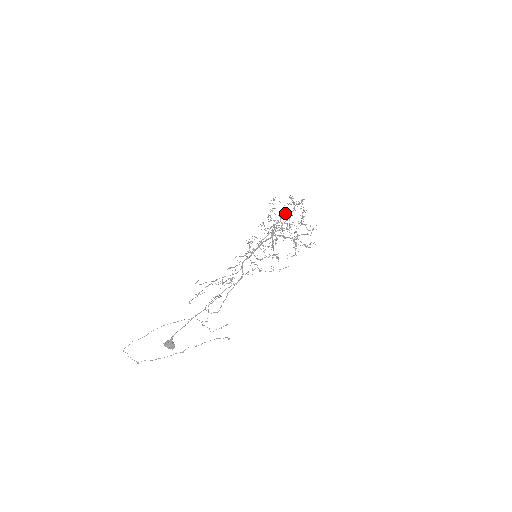
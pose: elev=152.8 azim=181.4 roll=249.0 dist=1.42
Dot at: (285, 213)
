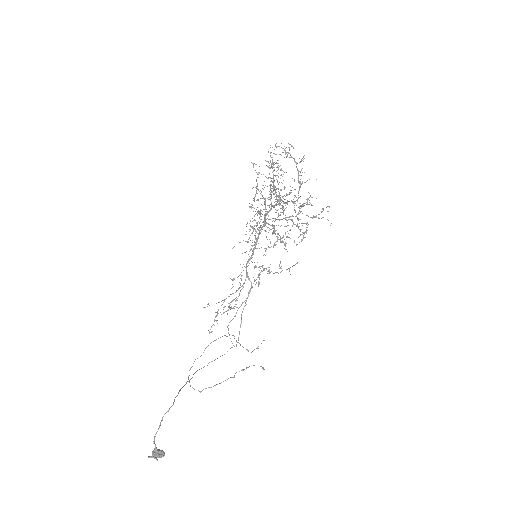
Dot at: occluded
